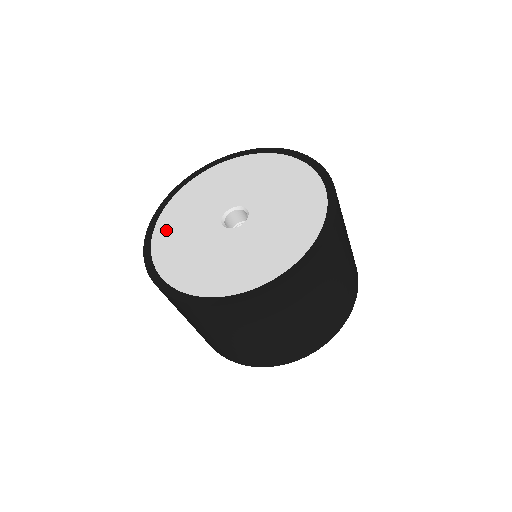
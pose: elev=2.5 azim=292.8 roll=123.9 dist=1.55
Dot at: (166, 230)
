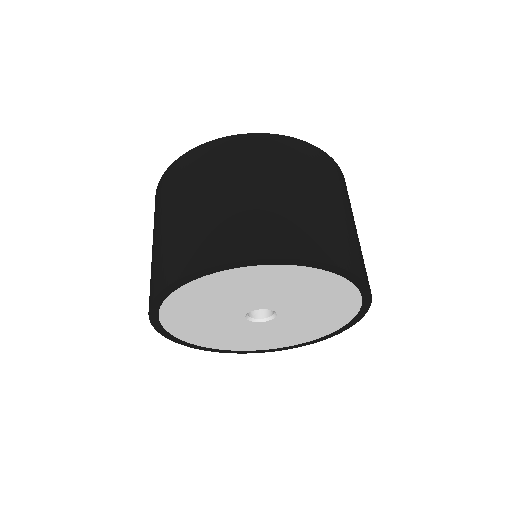
Dot at: occluded
